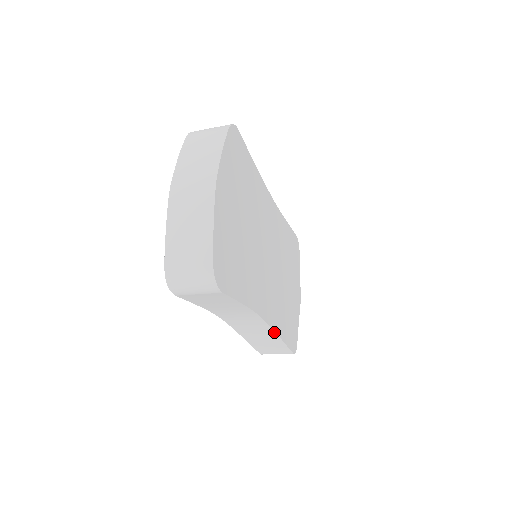
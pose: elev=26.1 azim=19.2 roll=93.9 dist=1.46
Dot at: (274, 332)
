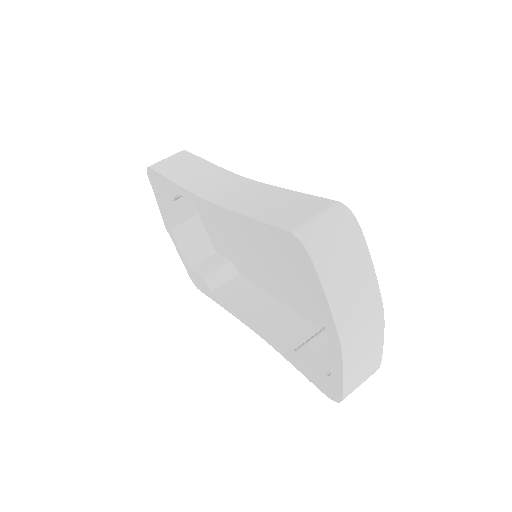
Dot at: occluded
